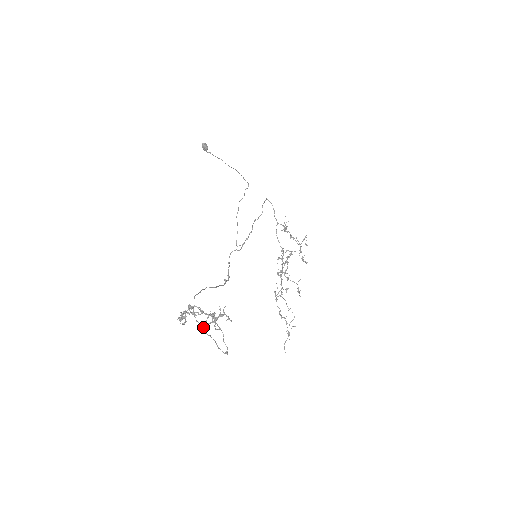
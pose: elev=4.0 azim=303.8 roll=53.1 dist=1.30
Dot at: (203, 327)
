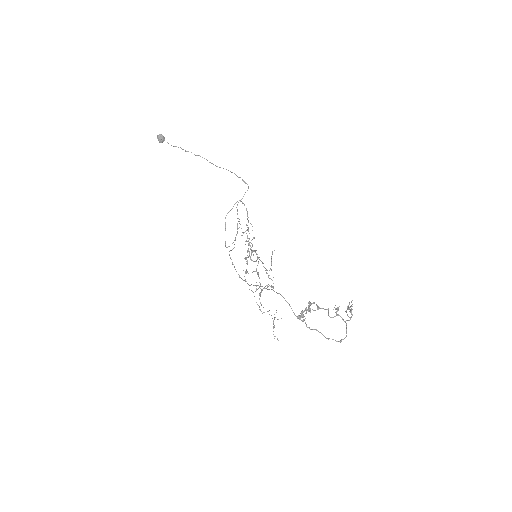
Dot at: occluded
